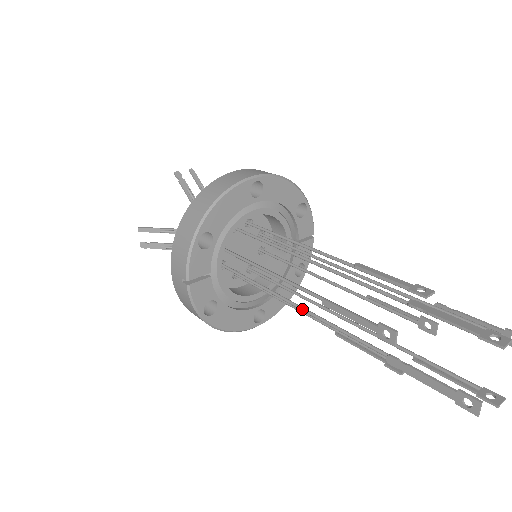
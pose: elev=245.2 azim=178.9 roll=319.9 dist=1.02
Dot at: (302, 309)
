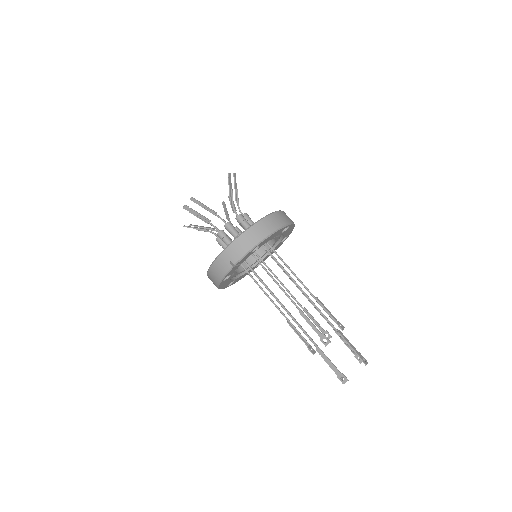
Dot at: (283, 306)
